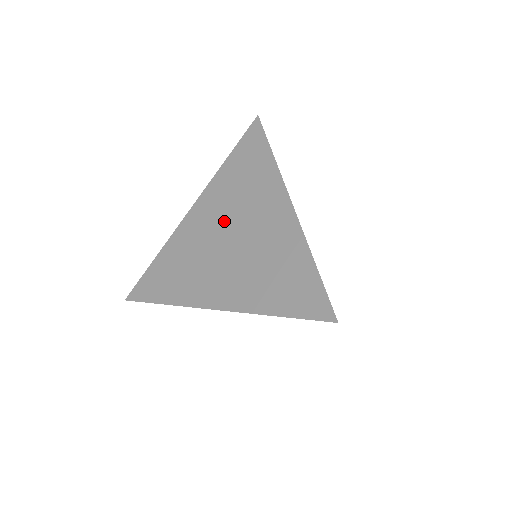
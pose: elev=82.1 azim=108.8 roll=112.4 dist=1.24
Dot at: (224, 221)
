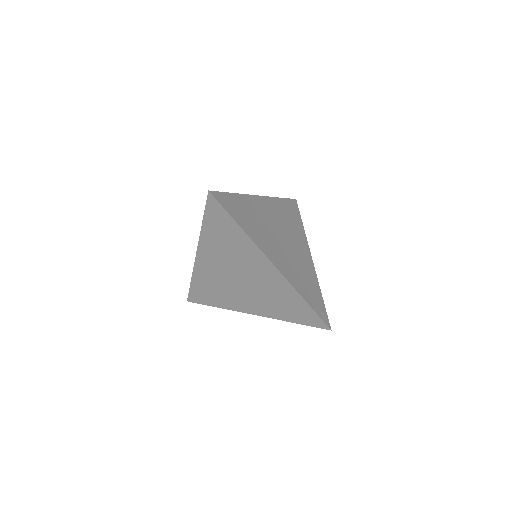
Dot at: (228, 267)
